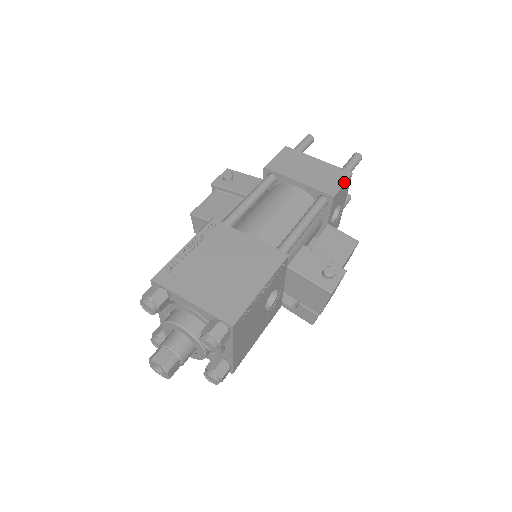
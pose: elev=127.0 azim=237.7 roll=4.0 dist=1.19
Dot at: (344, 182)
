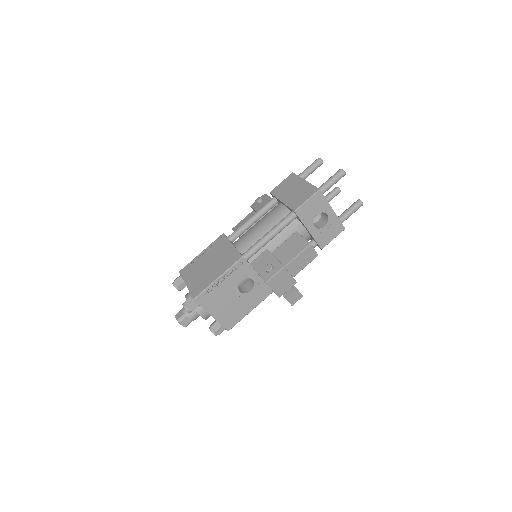
Dot at: (309, 198)
